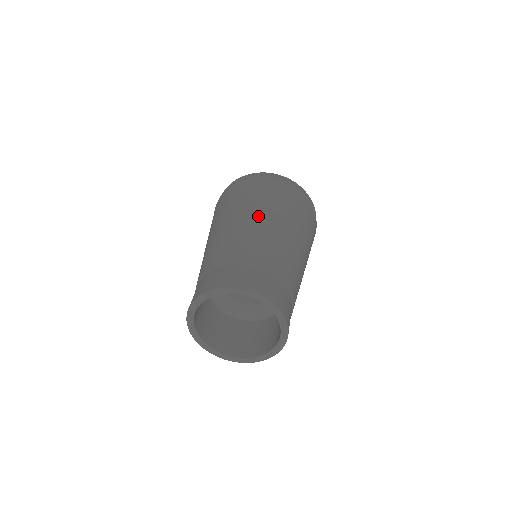
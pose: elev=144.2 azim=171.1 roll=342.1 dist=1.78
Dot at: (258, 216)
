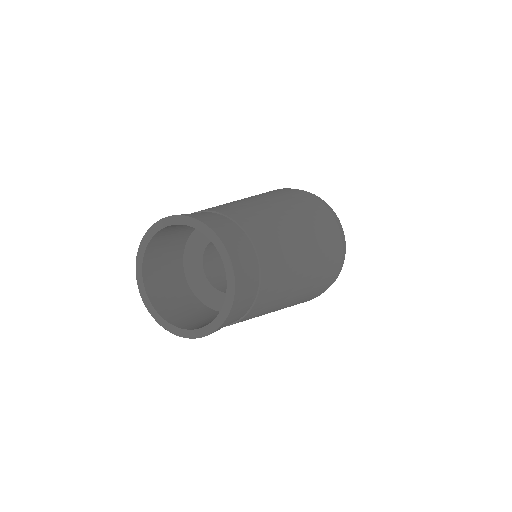
Dot at: (293, 220)
